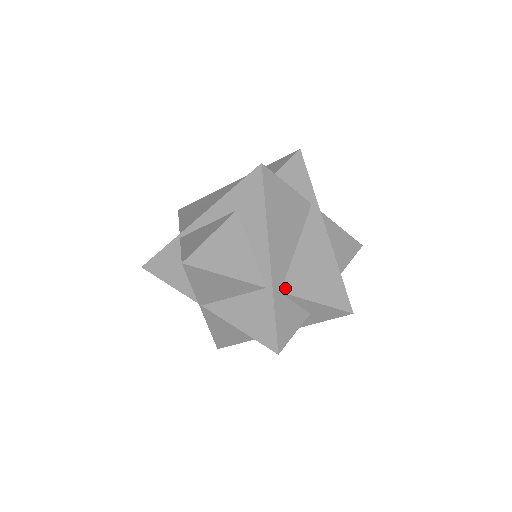
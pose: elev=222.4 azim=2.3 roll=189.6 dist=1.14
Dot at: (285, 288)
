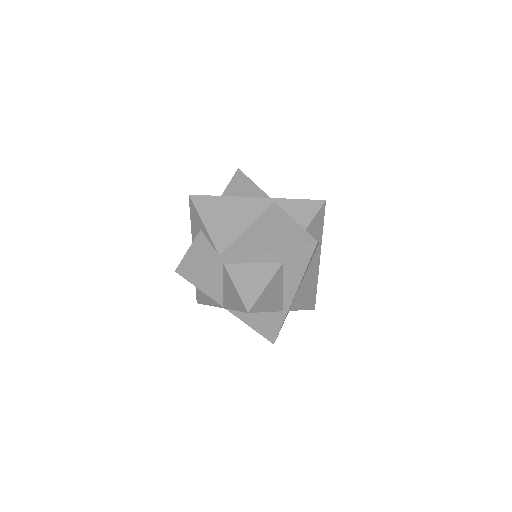
Dot at: (291, 307)
